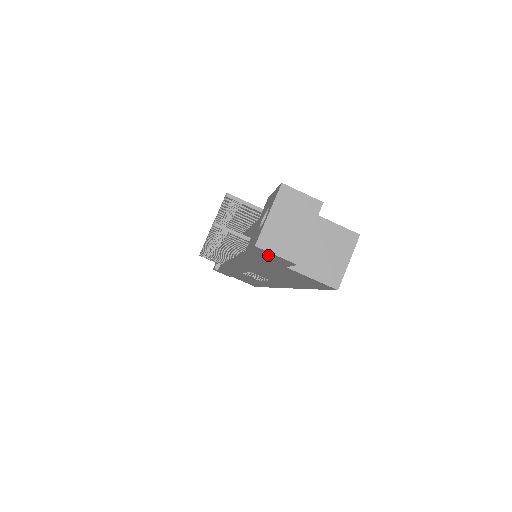
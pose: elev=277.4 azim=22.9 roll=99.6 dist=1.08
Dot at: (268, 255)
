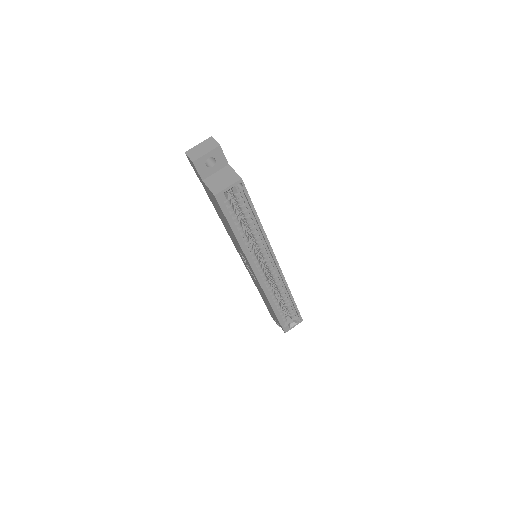
Dot at: (192, 164)
